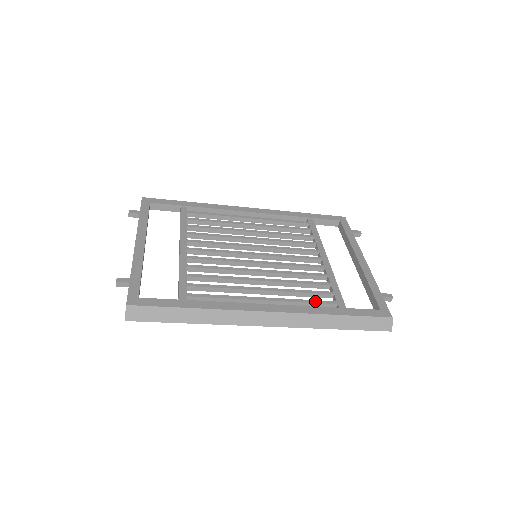
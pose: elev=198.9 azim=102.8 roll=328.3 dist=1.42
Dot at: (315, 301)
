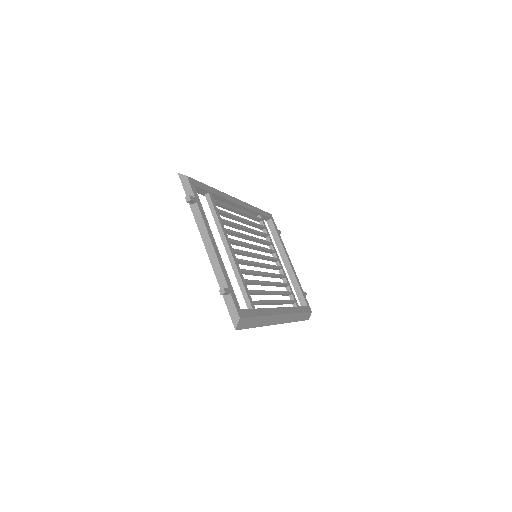
Dot at: (290, 301)
